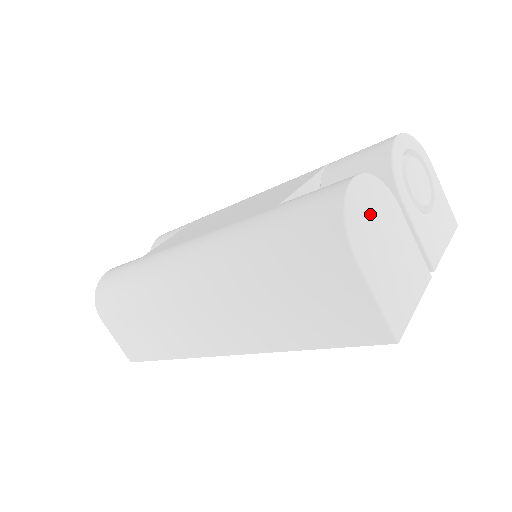
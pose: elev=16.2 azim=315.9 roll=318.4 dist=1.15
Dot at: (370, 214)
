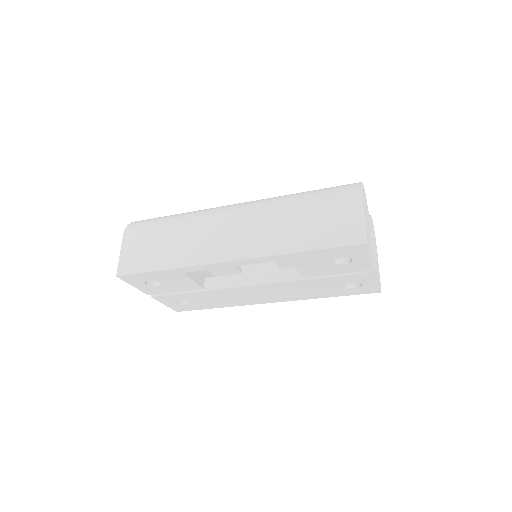
Dot at: (365, 203)
